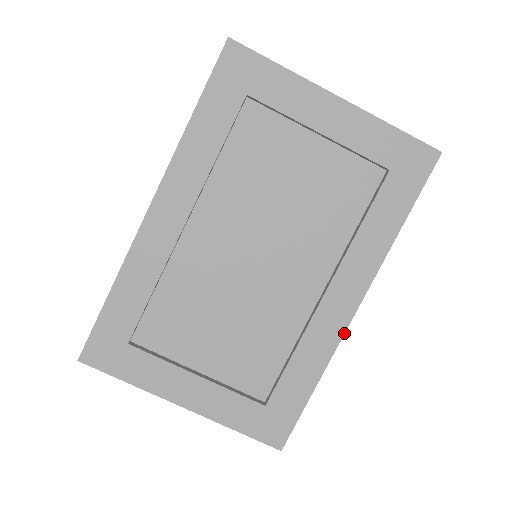
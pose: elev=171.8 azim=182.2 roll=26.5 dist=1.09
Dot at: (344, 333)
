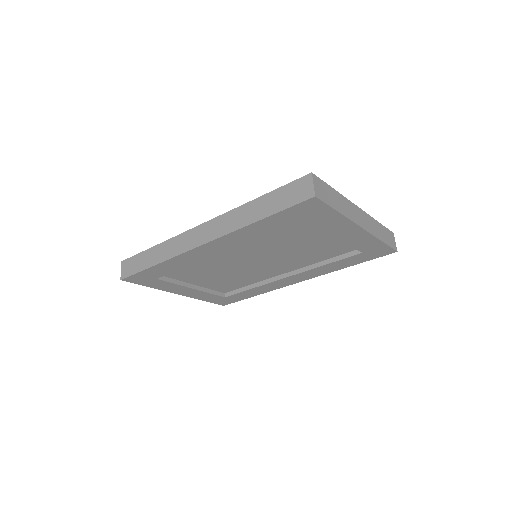
Dot at: occluded
